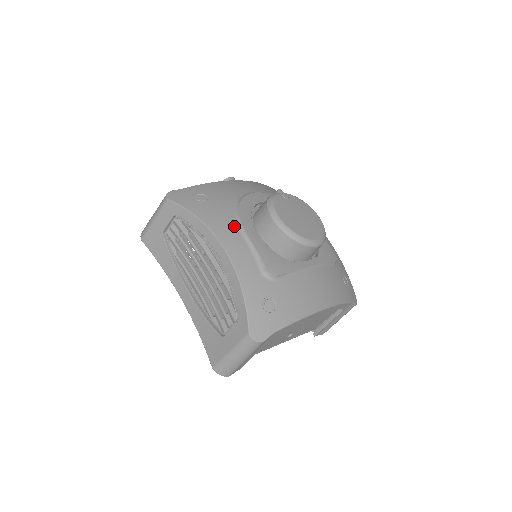
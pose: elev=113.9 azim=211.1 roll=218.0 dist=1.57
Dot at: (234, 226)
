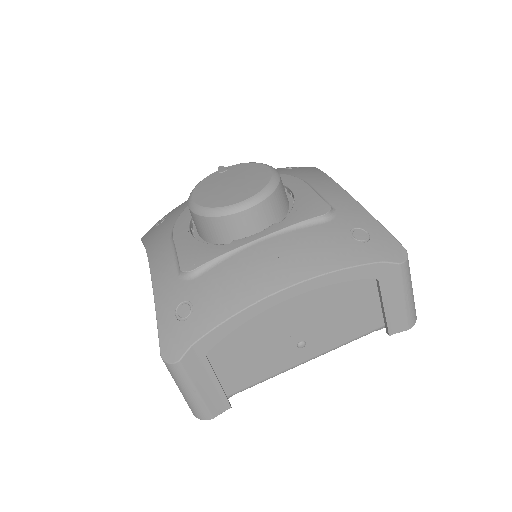
Dot at: (168, 235)
